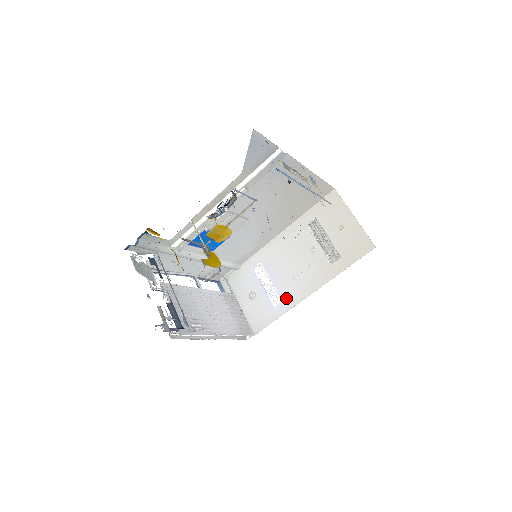
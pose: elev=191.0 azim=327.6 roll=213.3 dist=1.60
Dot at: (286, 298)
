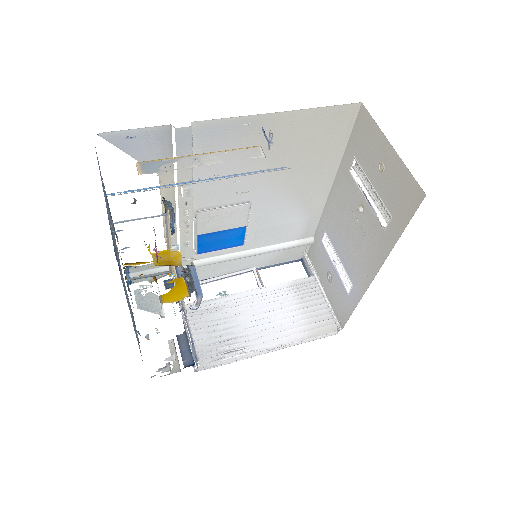
Dot at: (355, 282)
